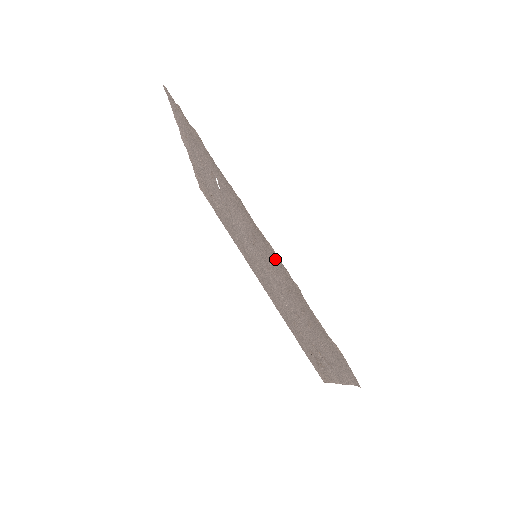
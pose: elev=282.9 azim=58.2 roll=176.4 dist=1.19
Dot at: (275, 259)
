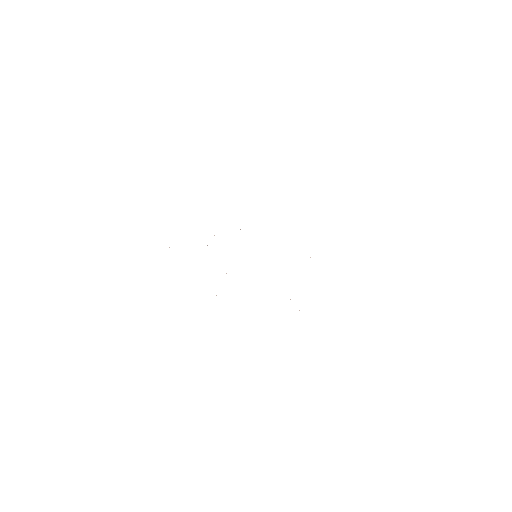
Dot at: occluded
